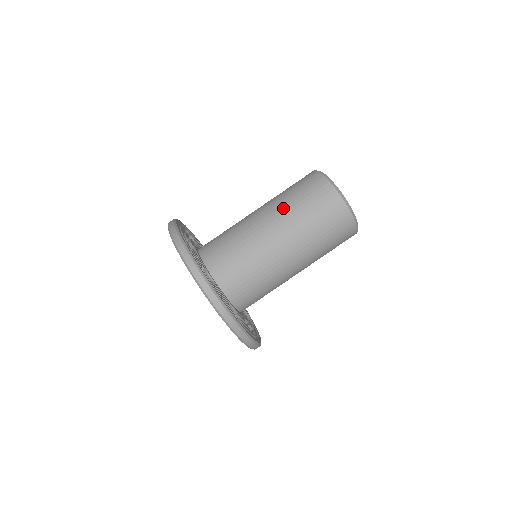
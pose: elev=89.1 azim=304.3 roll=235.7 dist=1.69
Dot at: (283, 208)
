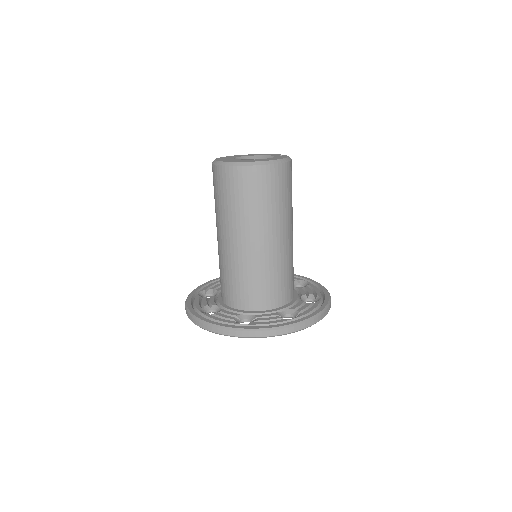
Dot at: (228, 220)
